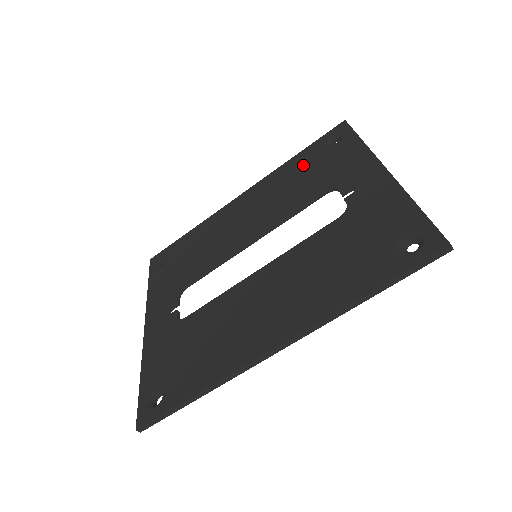
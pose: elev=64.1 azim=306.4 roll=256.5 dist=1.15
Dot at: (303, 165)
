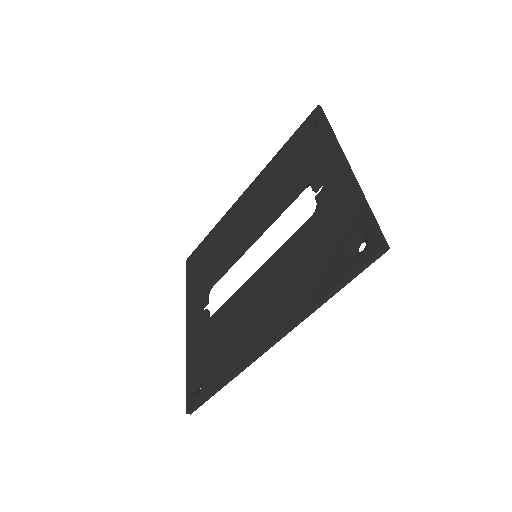
Dot at: (287, 159)
